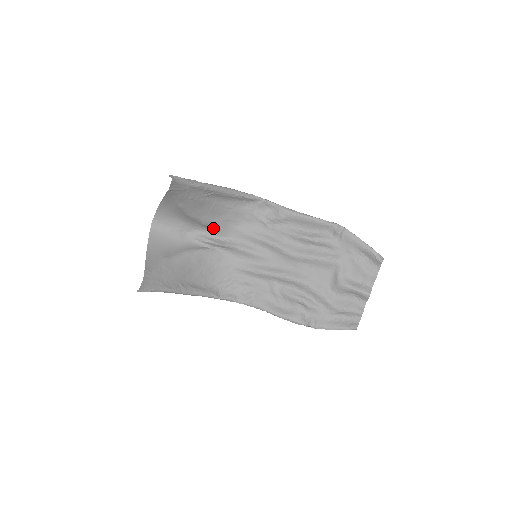
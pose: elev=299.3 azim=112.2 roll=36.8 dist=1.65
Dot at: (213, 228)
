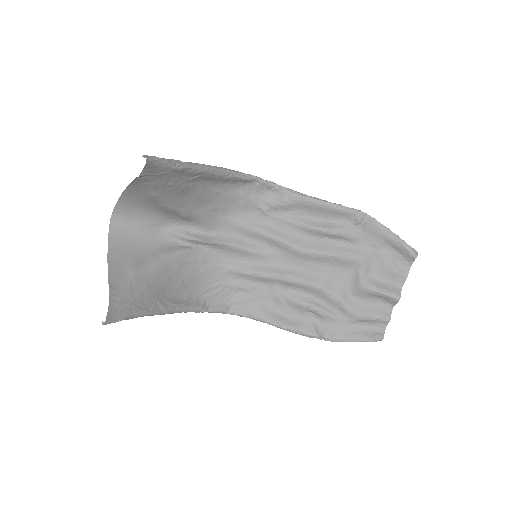
Dot at: (196, 220)
